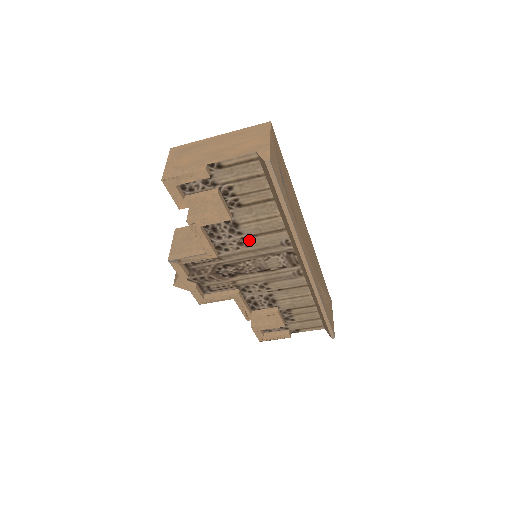
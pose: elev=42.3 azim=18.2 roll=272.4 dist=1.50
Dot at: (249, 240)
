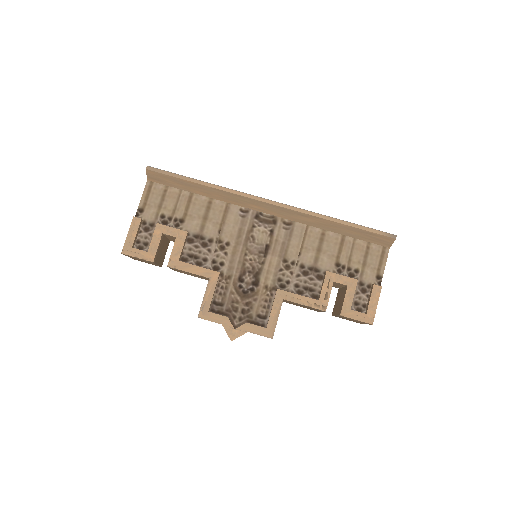
Dot at: (222, 238)
